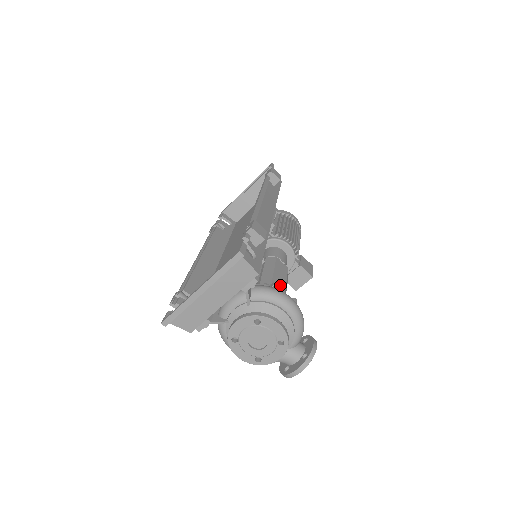
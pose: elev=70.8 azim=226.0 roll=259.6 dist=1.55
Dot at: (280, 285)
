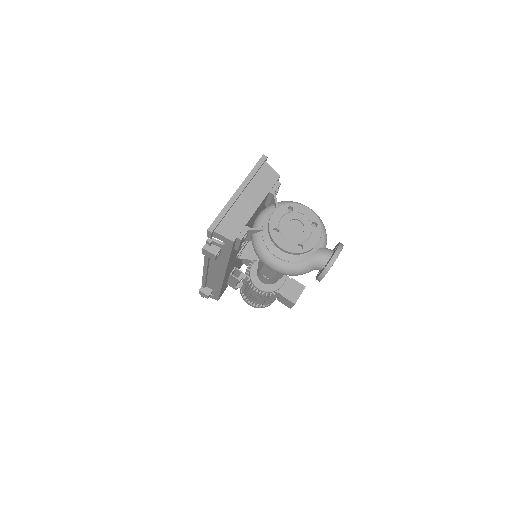
Dot at: occluded
